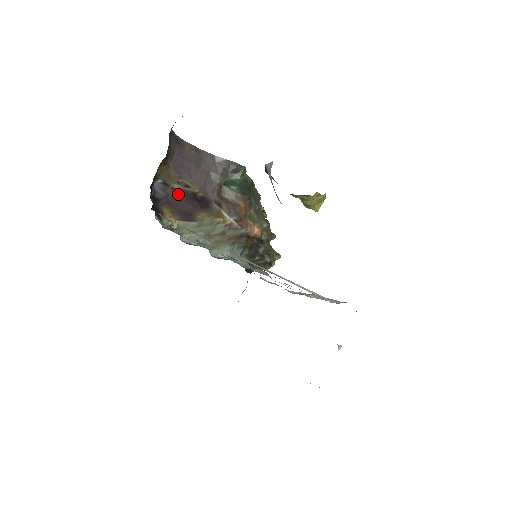
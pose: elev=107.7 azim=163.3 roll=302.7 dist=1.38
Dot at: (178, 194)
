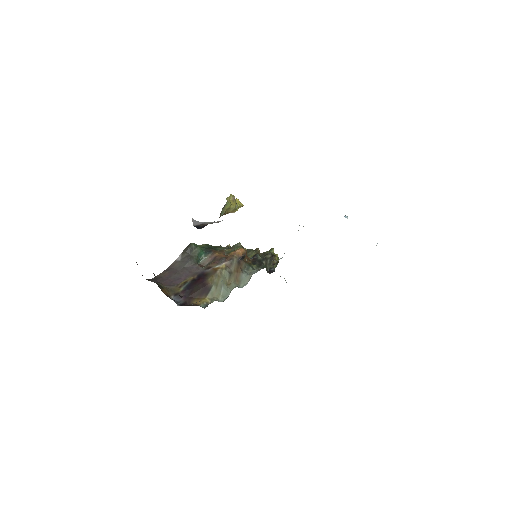
Dot at: (187, 290)
